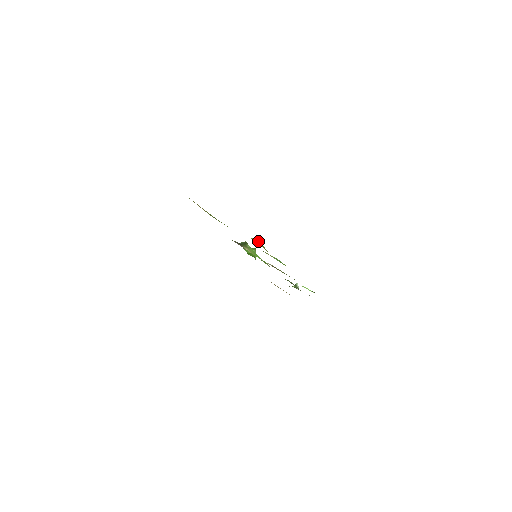
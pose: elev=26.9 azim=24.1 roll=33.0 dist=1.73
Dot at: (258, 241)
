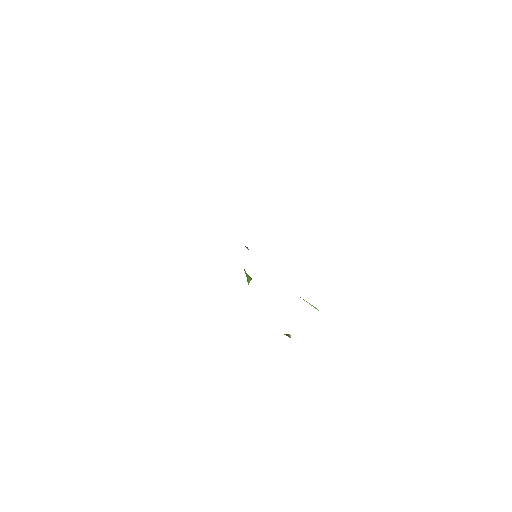
Dot at: occluded
